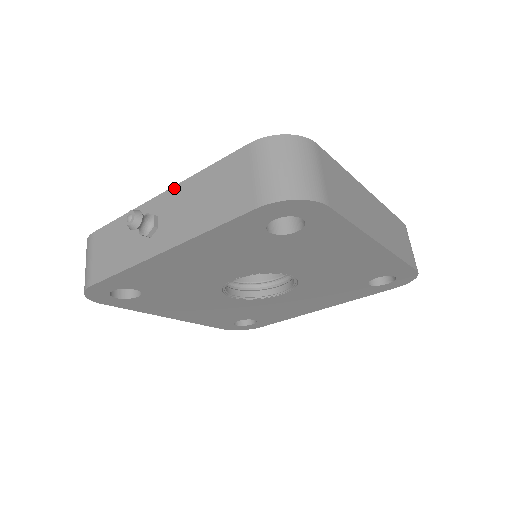
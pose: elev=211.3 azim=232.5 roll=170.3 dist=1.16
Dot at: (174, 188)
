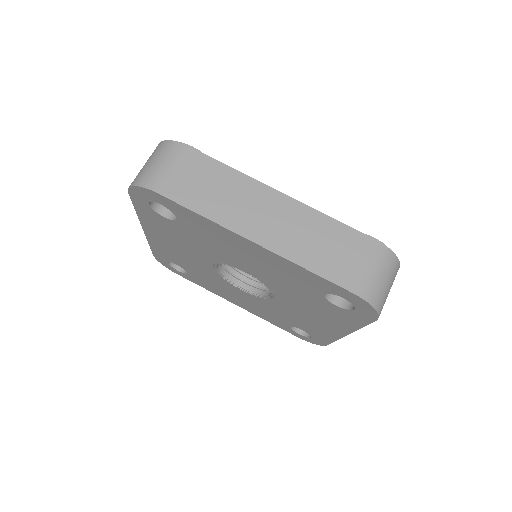
Dot at: occluded
